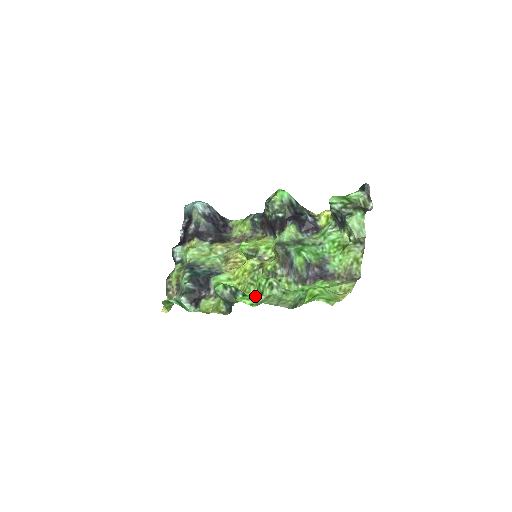
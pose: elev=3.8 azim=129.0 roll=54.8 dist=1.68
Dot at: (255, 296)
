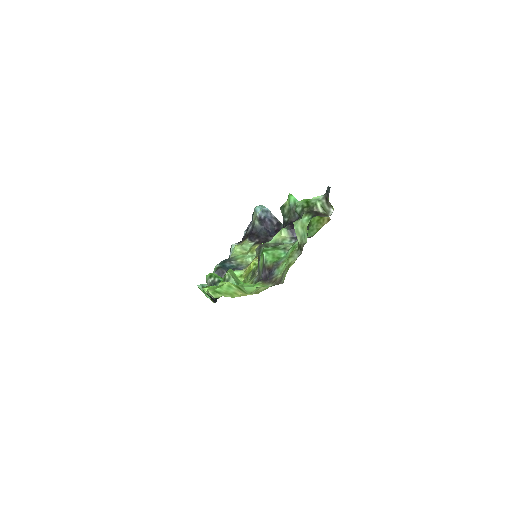
Dot at: occluded
